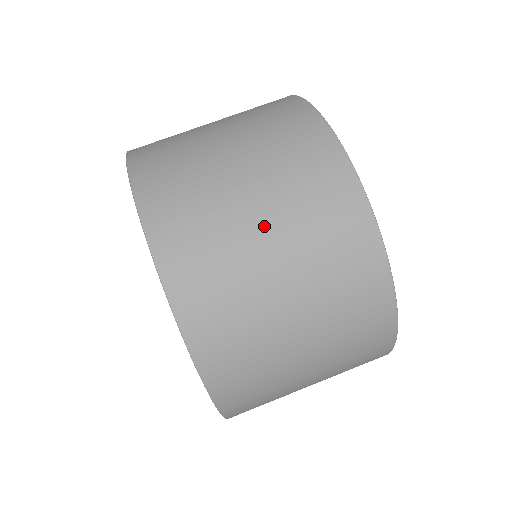
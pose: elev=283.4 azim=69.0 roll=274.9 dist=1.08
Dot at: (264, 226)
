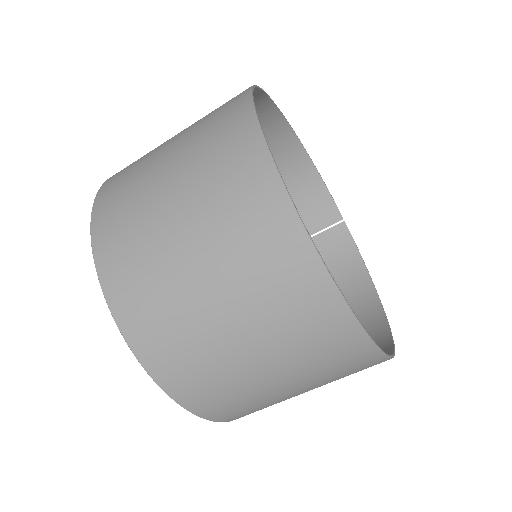
Dot at: (199, 267)
